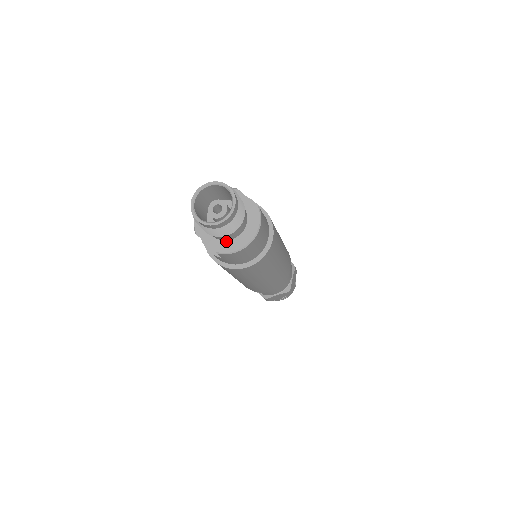
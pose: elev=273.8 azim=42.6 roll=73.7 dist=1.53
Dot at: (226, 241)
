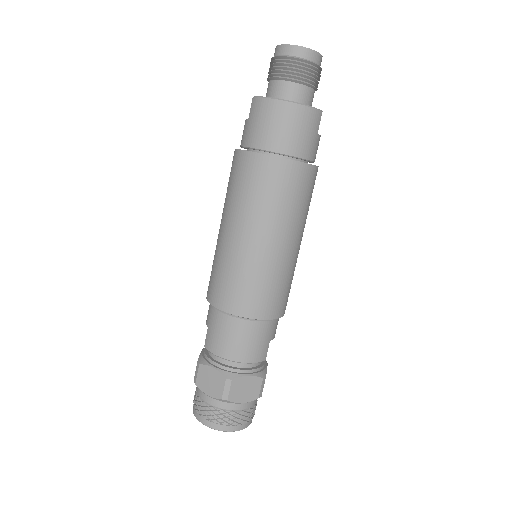
Dot at: occluded
